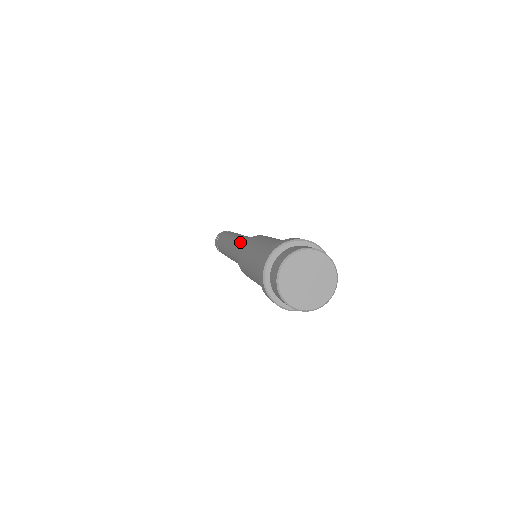
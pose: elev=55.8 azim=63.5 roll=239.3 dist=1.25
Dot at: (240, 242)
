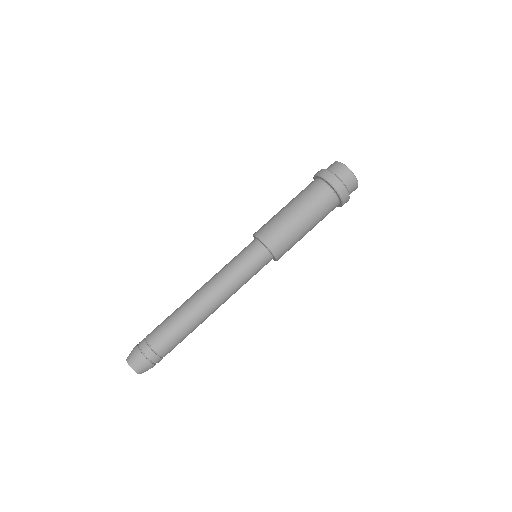
Dot at: occluded
